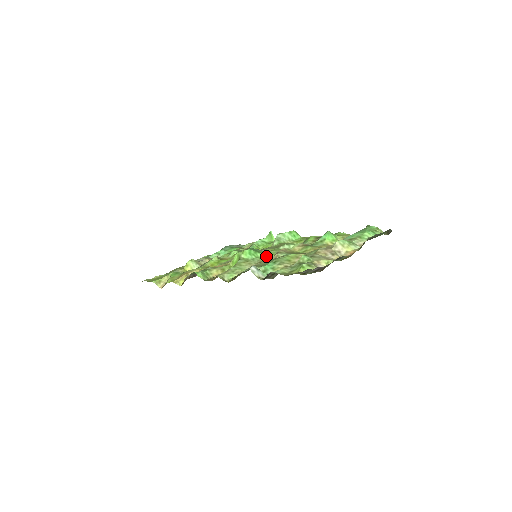
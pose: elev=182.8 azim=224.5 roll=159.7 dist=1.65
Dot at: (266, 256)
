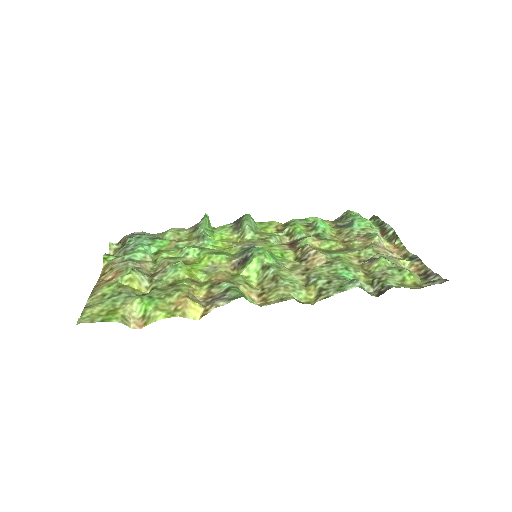
Dot at: (280, 256)
